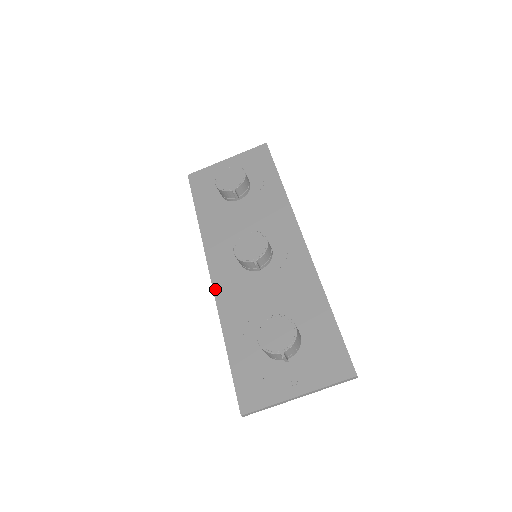
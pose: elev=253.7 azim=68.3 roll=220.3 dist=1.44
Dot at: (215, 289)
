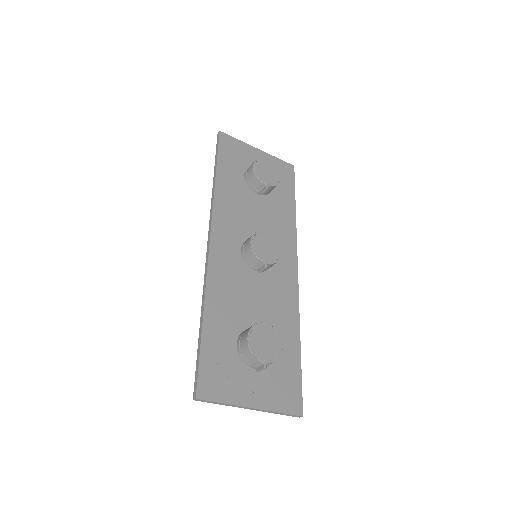
Dot at: (211, 259)
